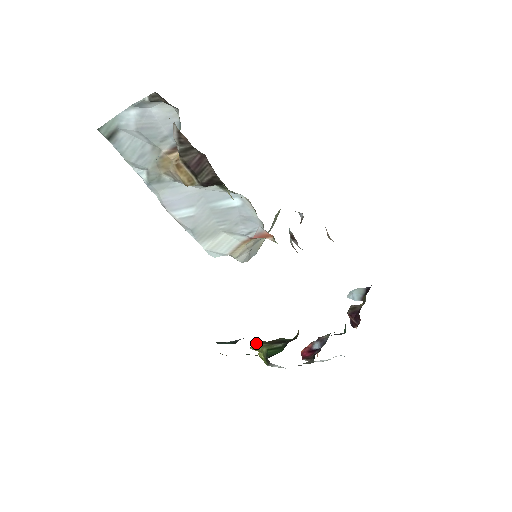
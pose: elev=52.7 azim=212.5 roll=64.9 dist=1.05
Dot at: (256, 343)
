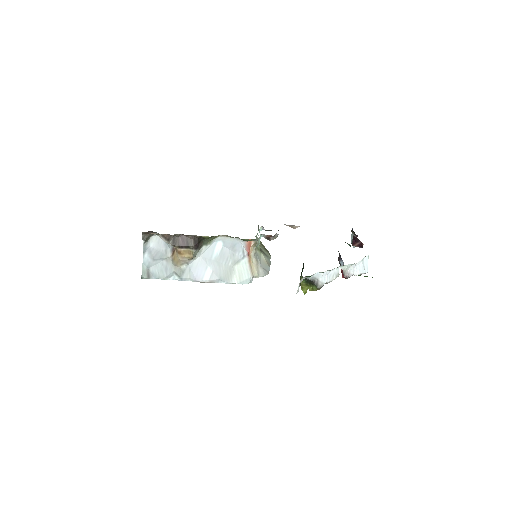
Dot at: (302, 287)
